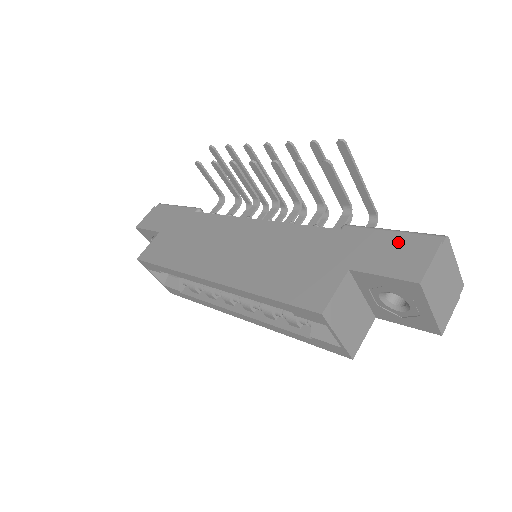
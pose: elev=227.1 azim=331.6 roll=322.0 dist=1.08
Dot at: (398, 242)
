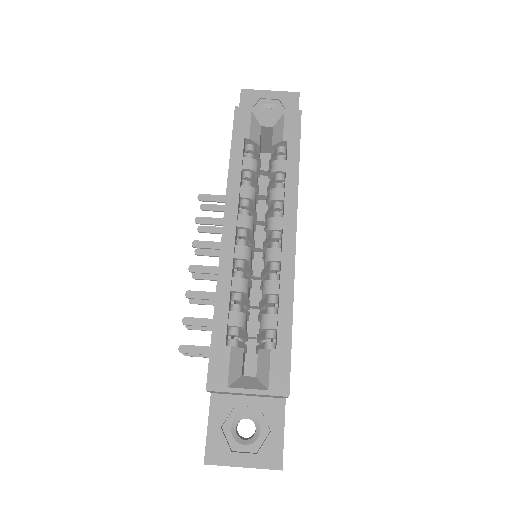
Dot at: occluded
